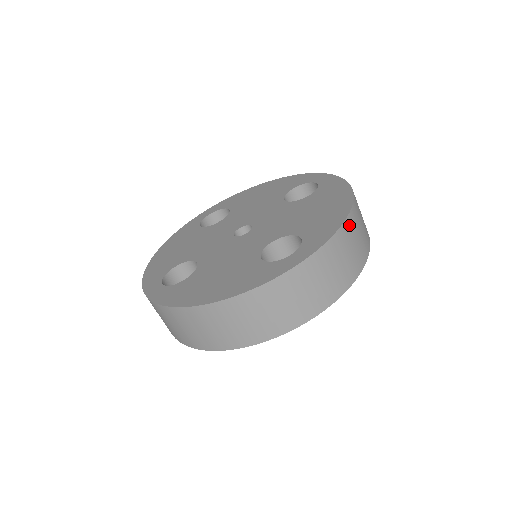
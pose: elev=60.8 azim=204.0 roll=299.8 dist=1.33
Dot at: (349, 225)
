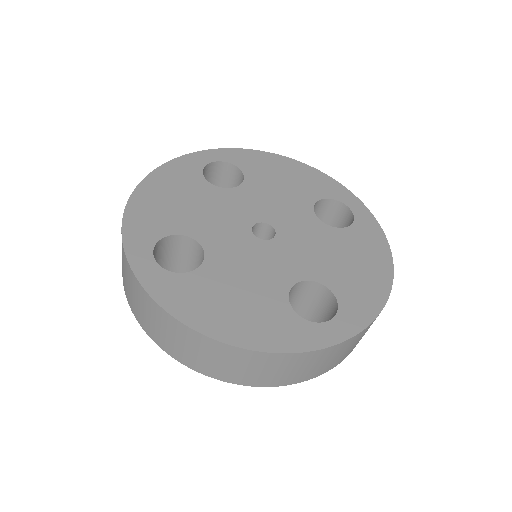
Dot at: occluded
